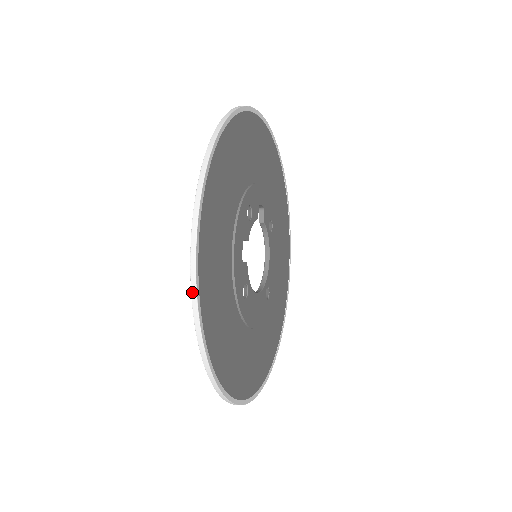
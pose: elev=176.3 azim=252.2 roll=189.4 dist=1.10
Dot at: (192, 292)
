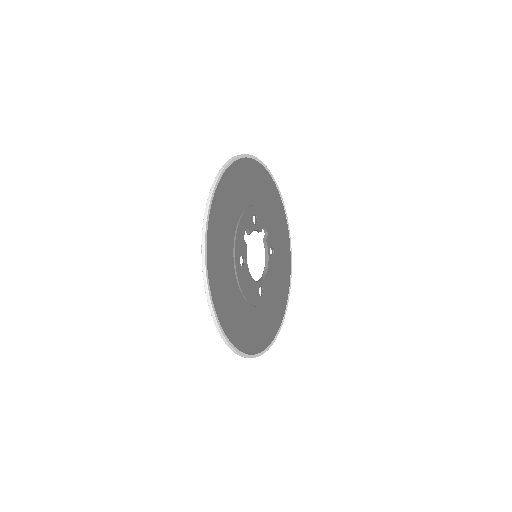
Dot at: (205, 211)
